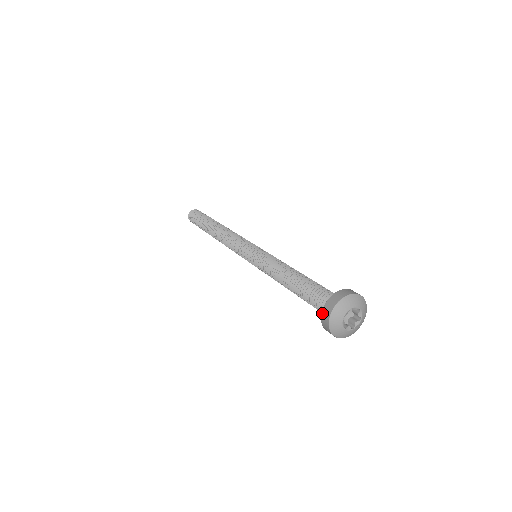
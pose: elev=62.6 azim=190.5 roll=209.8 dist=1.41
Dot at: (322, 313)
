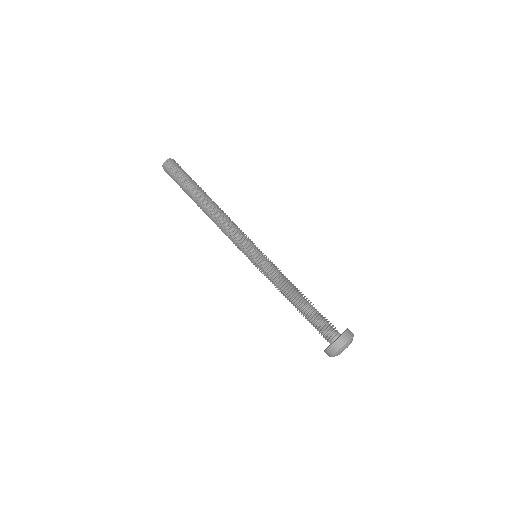
Dot at: (327, 350)
